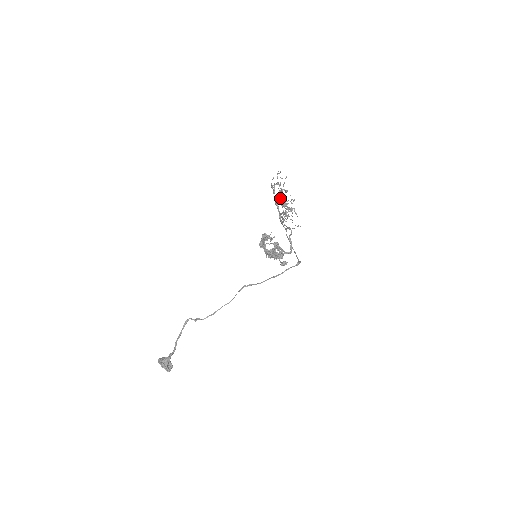
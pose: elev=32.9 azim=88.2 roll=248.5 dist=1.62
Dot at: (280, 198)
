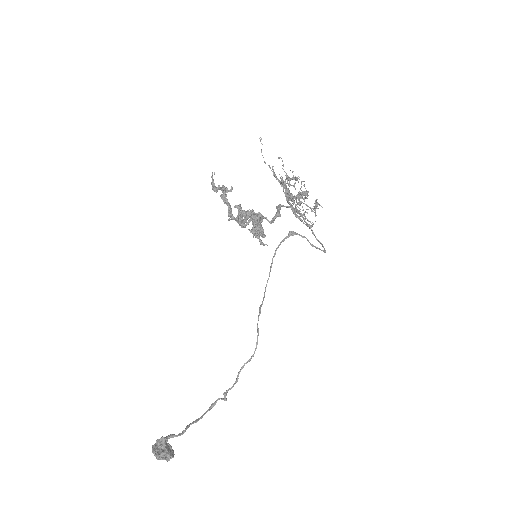
Dot at: occluded
